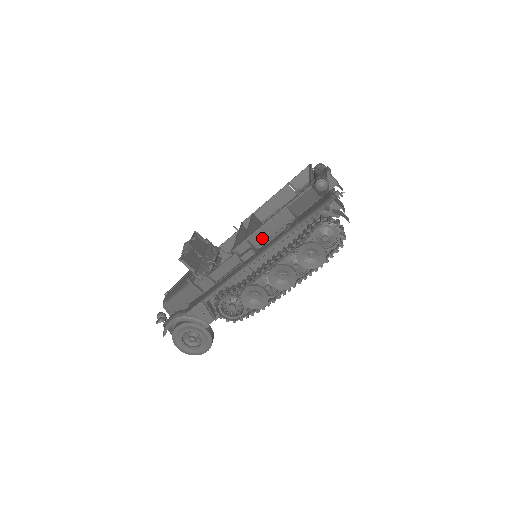
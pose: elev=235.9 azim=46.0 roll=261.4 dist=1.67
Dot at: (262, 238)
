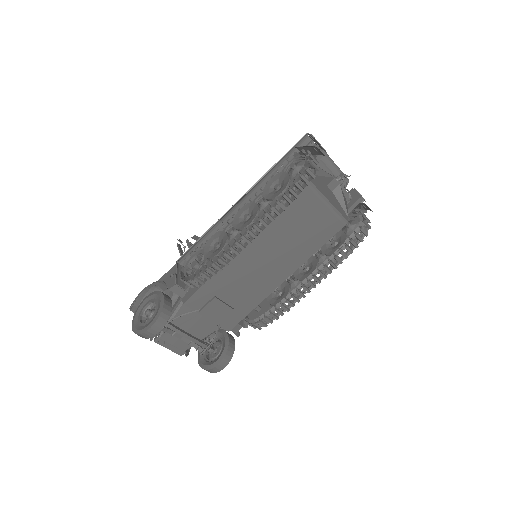
Dot at: occluded
